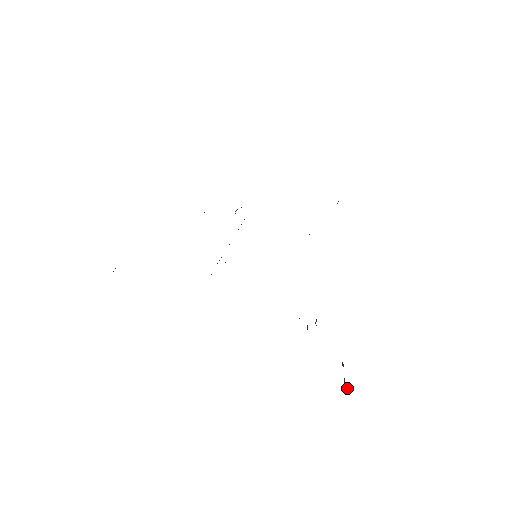
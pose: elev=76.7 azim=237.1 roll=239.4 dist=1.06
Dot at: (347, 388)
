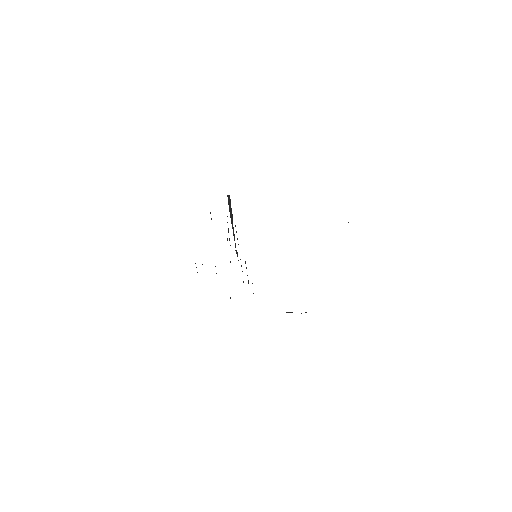
Dot at: occluded
